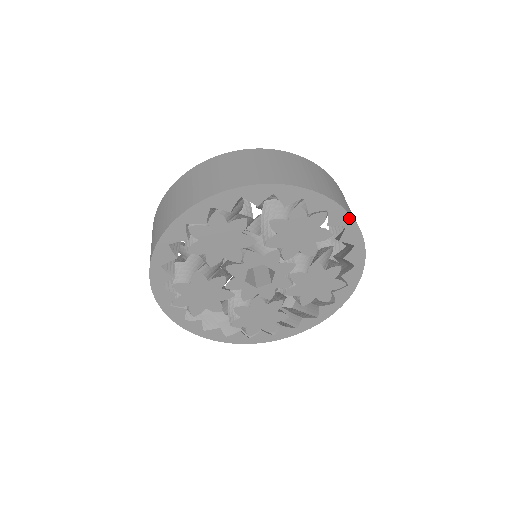
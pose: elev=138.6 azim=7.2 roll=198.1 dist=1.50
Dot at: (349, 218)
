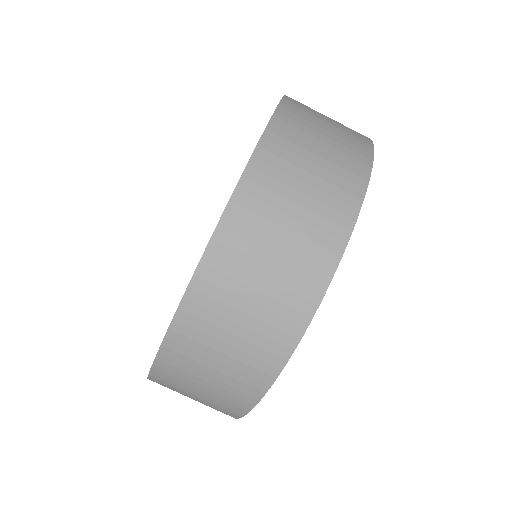
Dot at: (352, 228)
